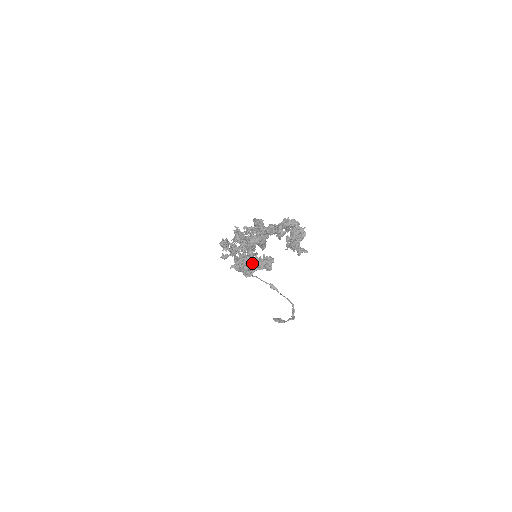
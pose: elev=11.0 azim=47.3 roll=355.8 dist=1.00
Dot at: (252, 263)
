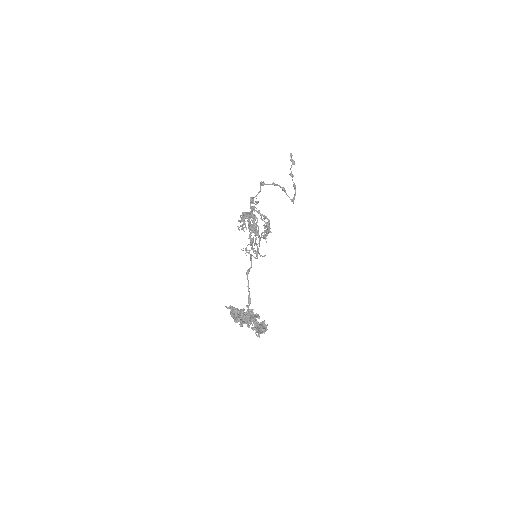
Dot at: occluded
